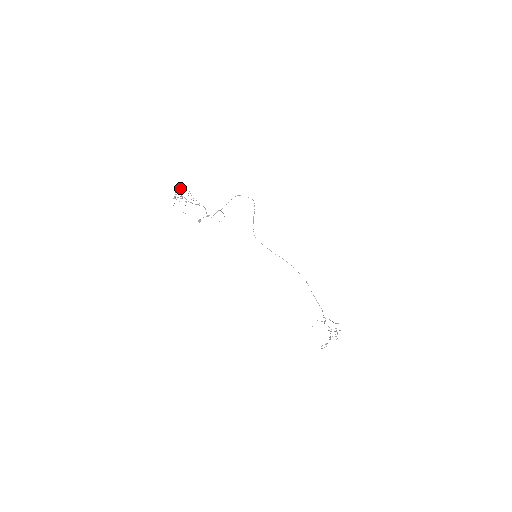
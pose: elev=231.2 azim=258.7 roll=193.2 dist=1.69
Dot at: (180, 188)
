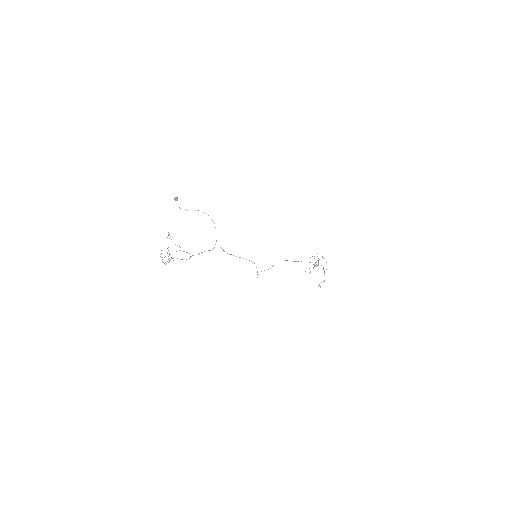
Dot at: occluded
